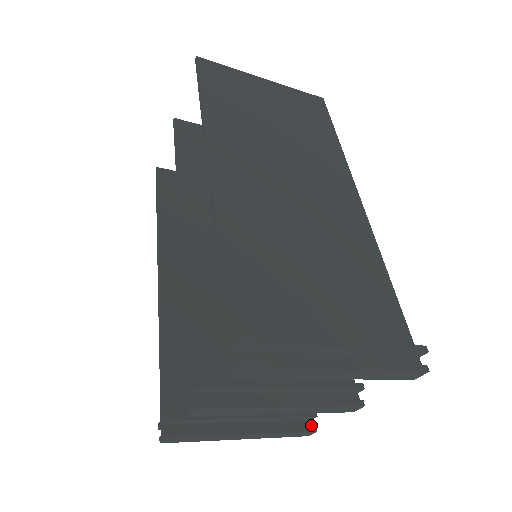
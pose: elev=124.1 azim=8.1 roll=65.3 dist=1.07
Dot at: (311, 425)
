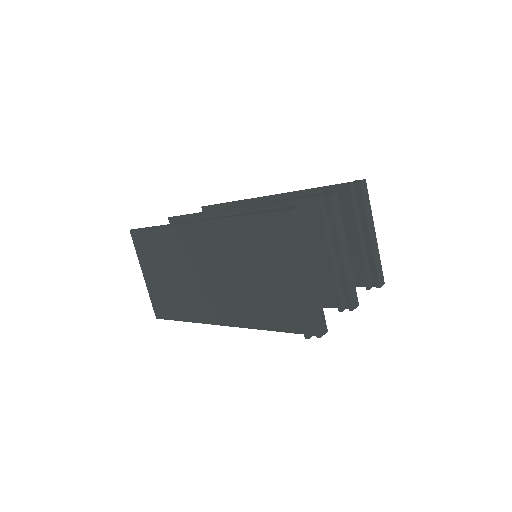
Dot at: occluded
